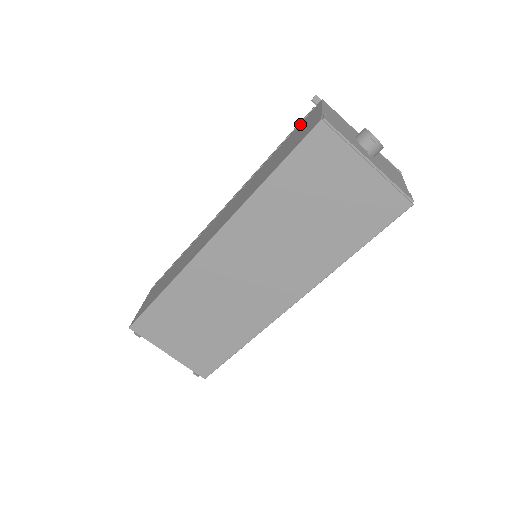
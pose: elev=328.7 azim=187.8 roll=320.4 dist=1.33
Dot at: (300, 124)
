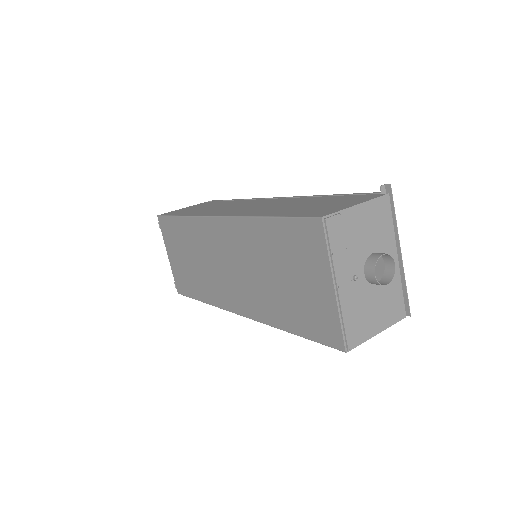
Dot at: (356, 195)
